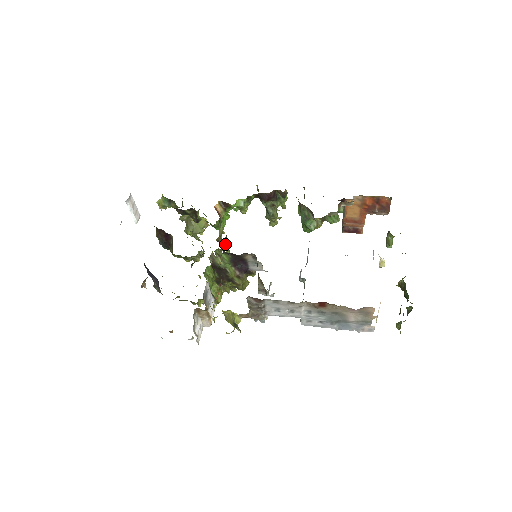
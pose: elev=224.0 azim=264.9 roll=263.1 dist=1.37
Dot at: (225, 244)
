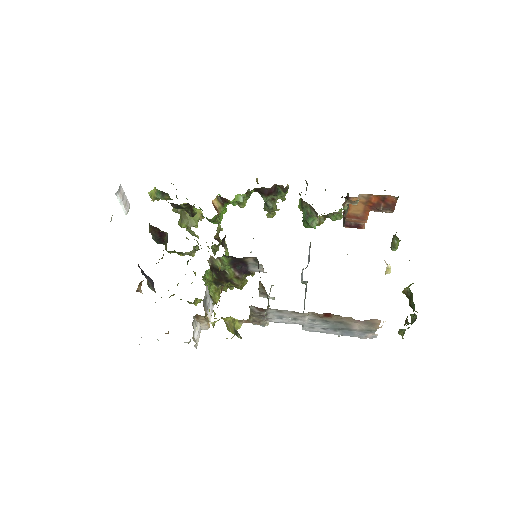
Dot at: (224, 243)
